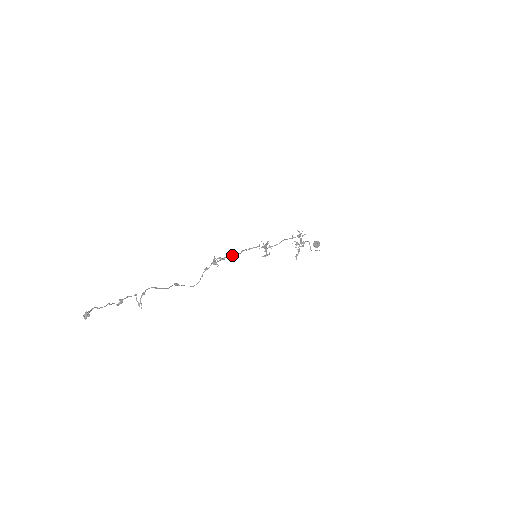
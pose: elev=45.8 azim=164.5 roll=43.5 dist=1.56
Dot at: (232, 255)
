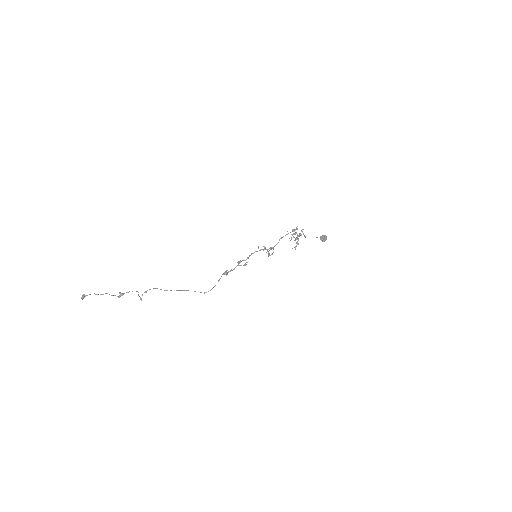
Dot at: (238, 263)
